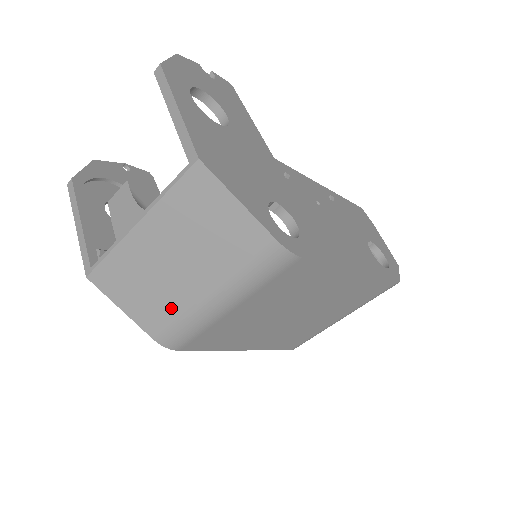
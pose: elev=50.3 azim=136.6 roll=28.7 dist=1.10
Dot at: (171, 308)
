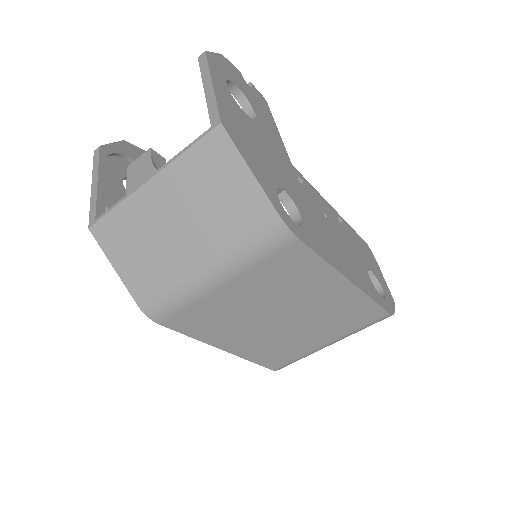
Dot at: (162, 273)
